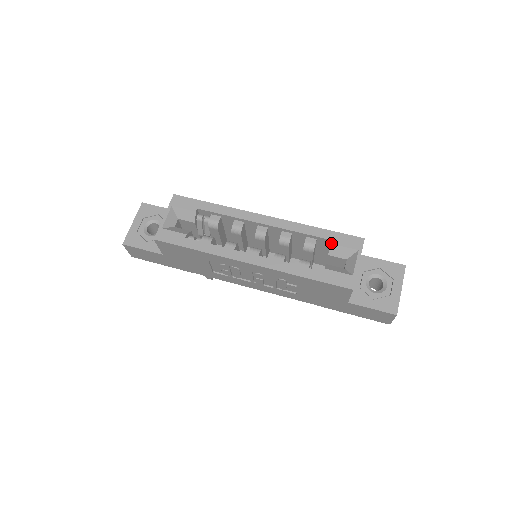
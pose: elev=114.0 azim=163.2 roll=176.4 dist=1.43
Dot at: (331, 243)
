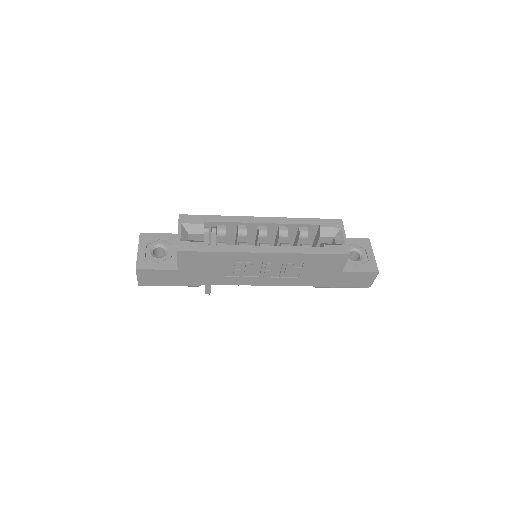
Dot at: (320, 227)
